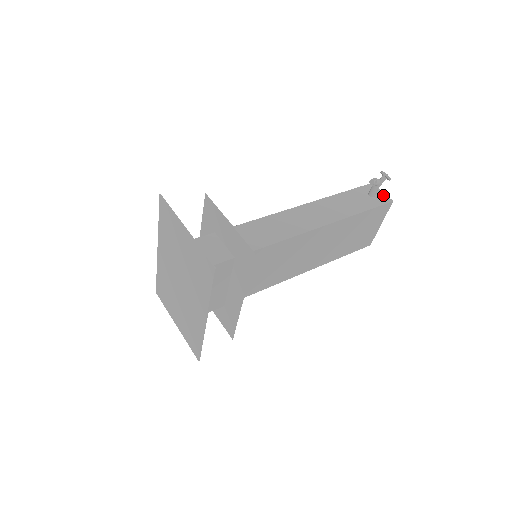
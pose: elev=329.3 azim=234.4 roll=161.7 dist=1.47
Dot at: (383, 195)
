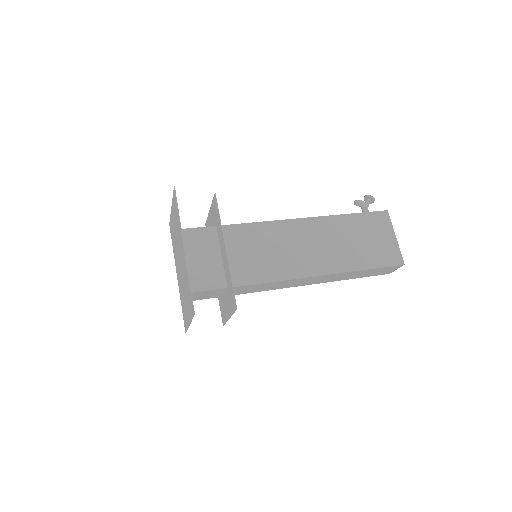
Dot at: occluded
